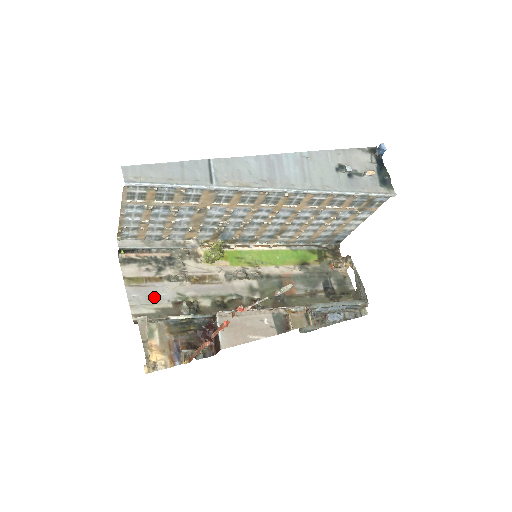
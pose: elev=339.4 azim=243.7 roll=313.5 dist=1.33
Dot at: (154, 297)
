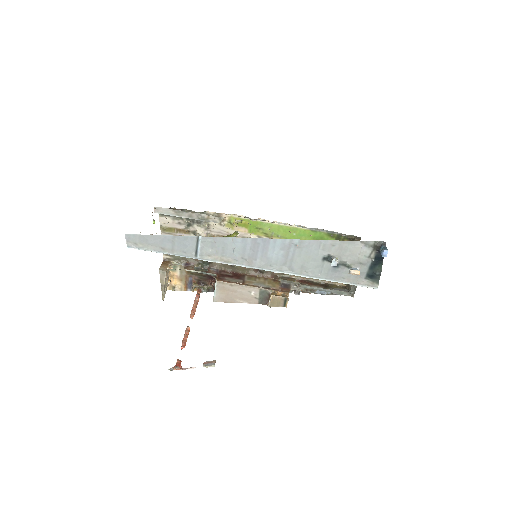
Dot at: occluded
